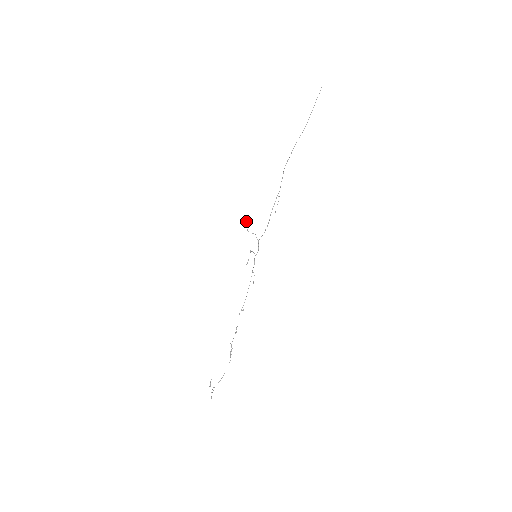
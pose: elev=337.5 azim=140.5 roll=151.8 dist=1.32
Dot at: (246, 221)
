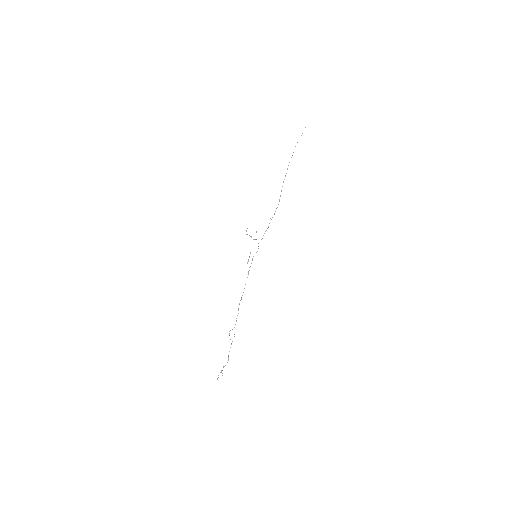
Dot at: occluded
